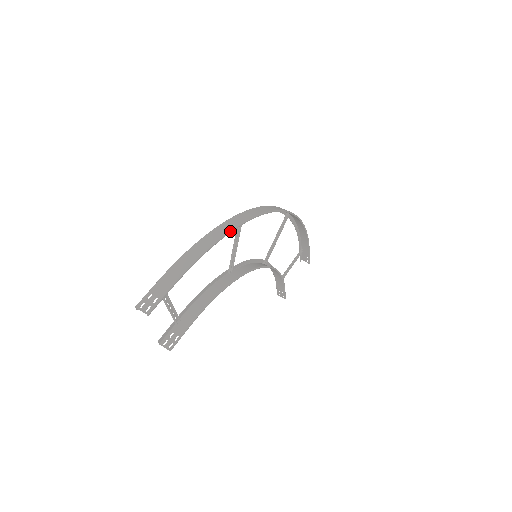
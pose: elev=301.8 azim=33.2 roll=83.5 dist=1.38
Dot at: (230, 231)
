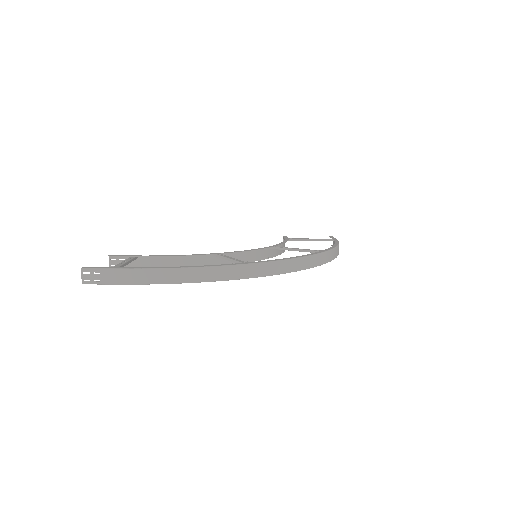
Dot at: (211, 281)
